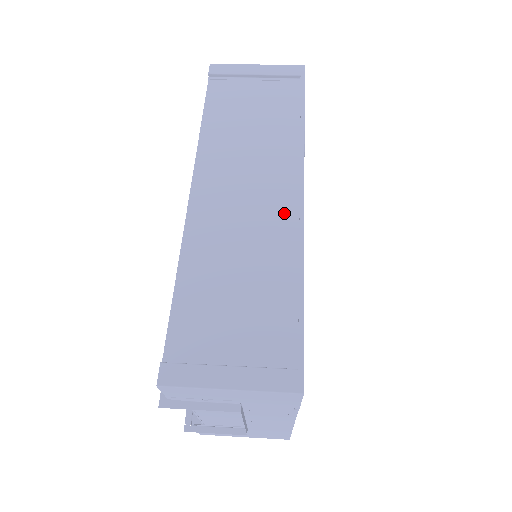
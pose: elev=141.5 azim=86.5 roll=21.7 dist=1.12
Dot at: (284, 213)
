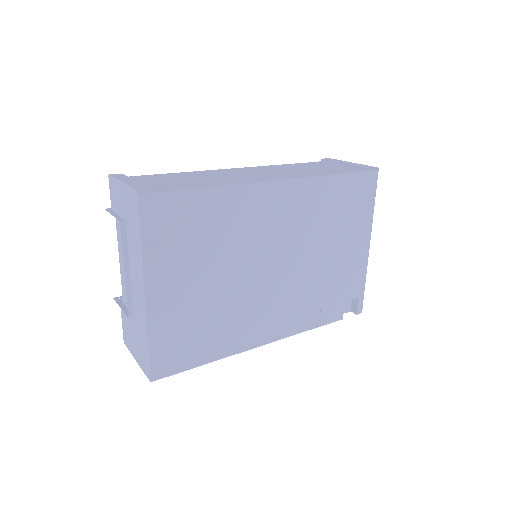
Dot at: (257, 179)
